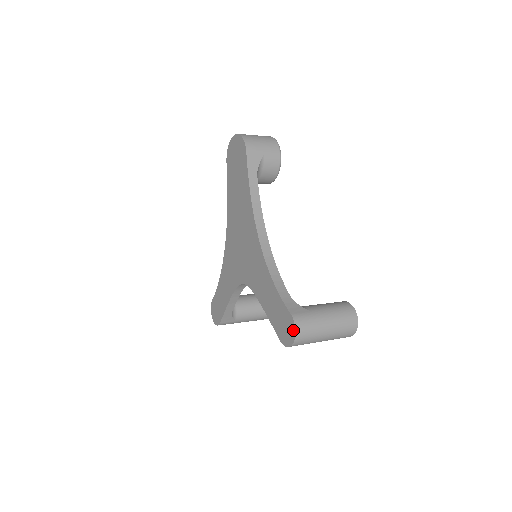
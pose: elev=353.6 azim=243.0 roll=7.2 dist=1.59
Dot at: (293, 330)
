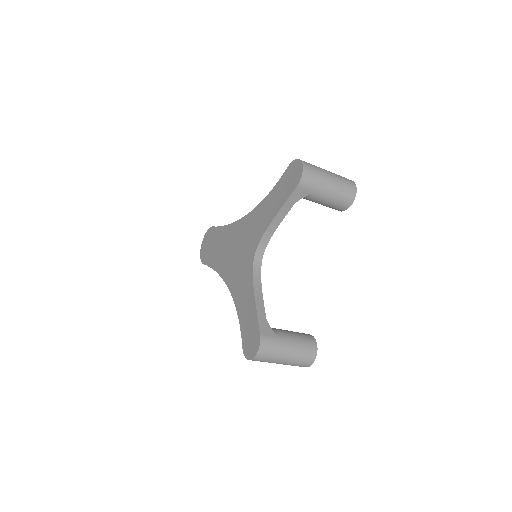
Dot at: (296, 162)
